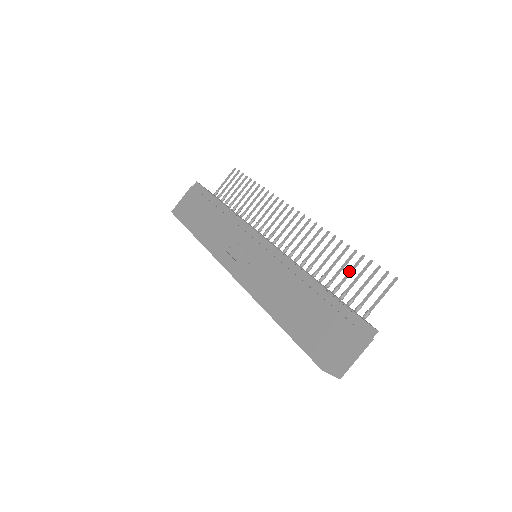
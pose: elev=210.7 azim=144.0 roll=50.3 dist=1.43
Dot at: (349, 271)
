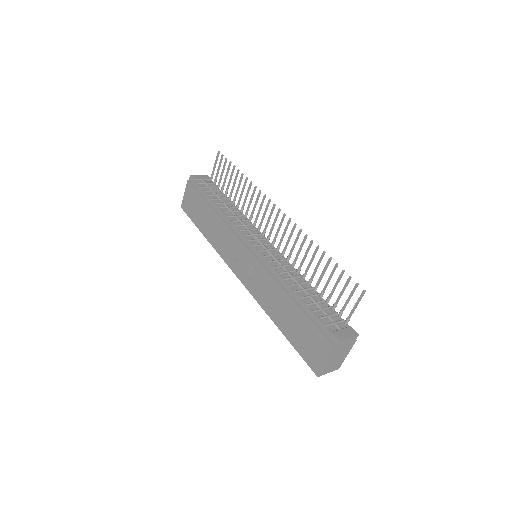
Dot at: (328, 278)
